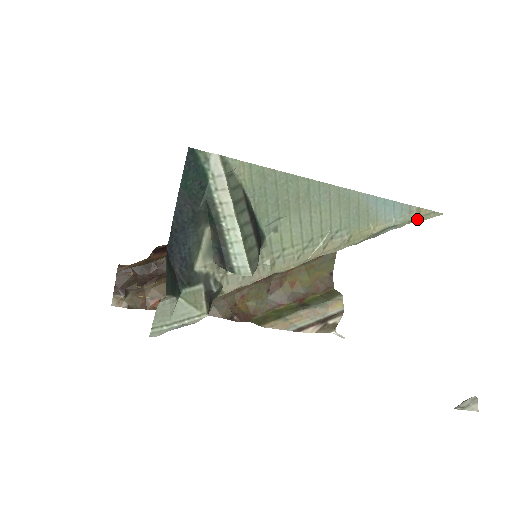
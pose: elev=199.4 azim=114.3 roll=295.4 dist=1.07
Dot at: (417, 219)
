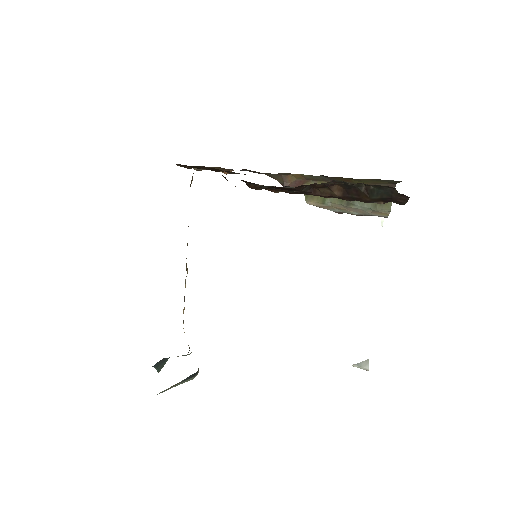
Dot at: occluded
